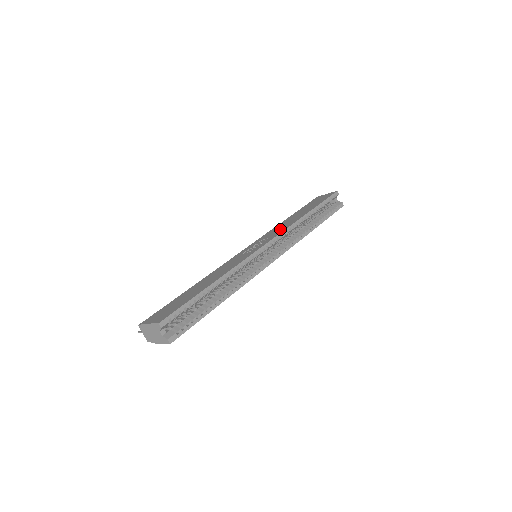
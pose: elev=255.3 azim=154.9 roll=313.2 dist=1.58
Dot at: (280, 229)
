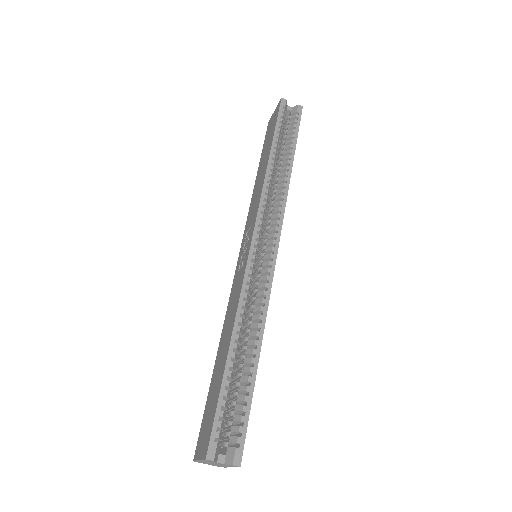
Dot at: (255, 203)
